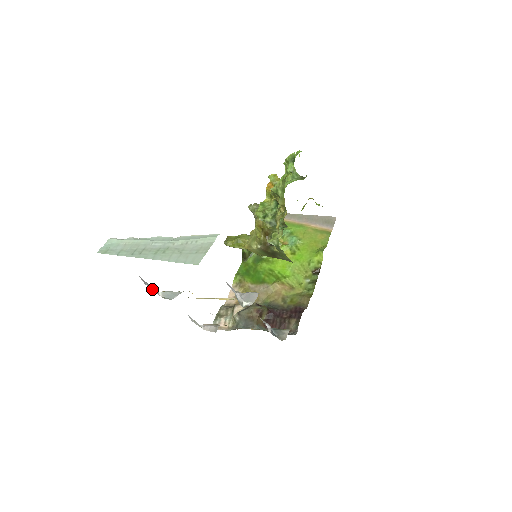
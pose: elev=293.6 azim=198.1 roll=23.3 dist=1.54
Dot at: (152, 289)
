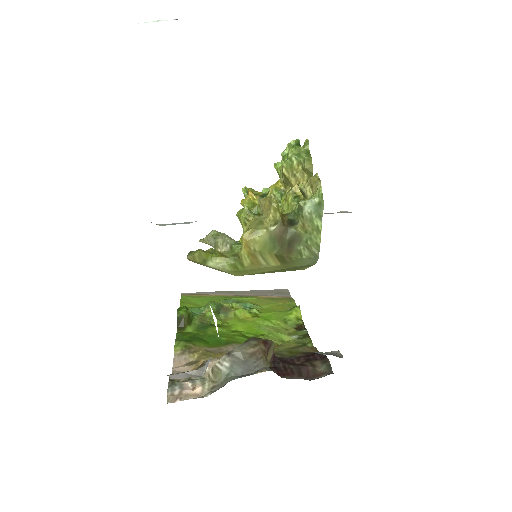
Dot at: occluded
